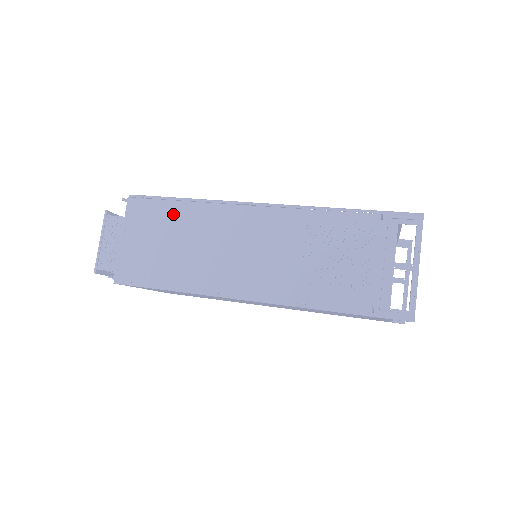
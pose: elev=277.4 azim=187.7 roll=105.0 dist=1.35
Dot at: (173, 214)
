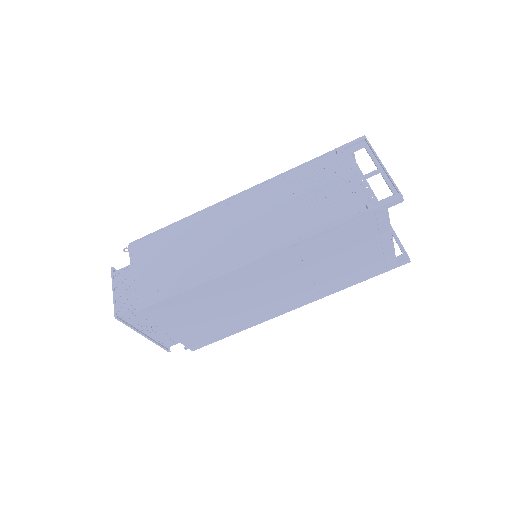
Dot at: (171, 235)
